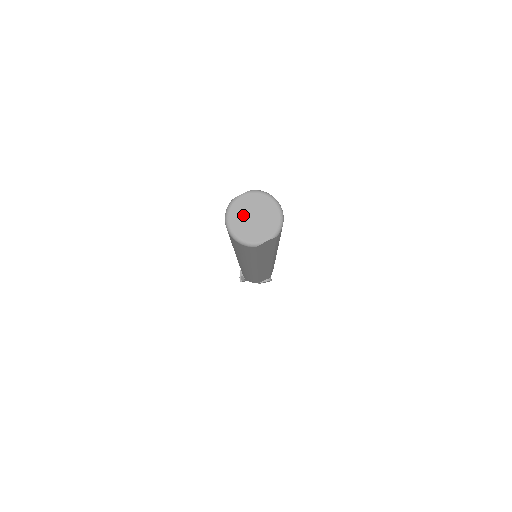
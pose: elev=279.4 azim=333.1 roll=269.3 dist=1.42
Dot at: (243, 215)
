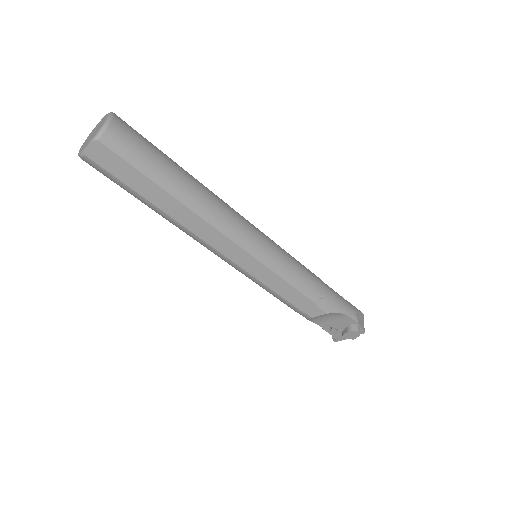
Dot at: (90, 135)
